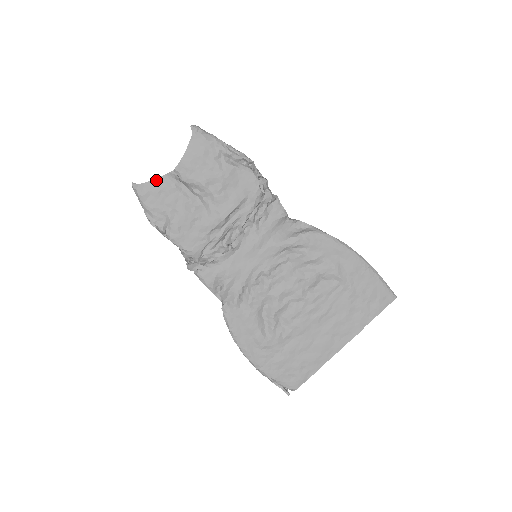
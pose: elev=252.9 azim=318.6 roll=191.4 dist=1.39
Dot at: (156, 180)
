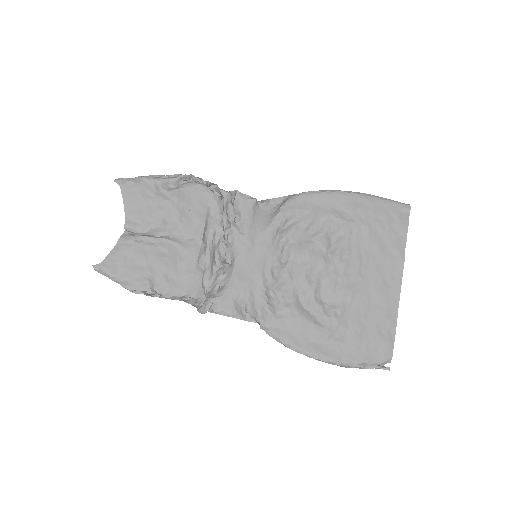
Dot at: (114, 249)
